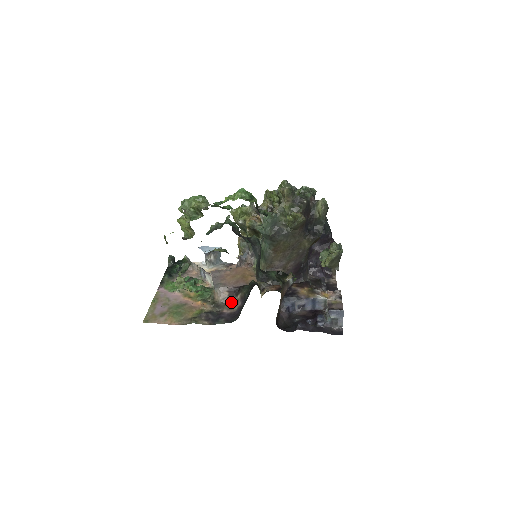
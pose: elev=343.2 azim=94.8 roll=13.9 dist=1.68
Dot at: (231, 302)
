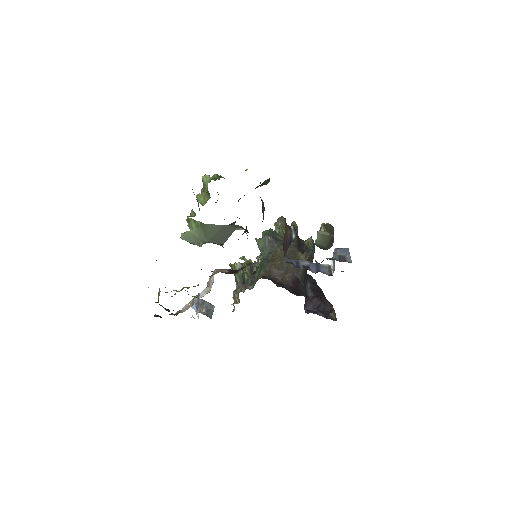
Dot at: occluded
